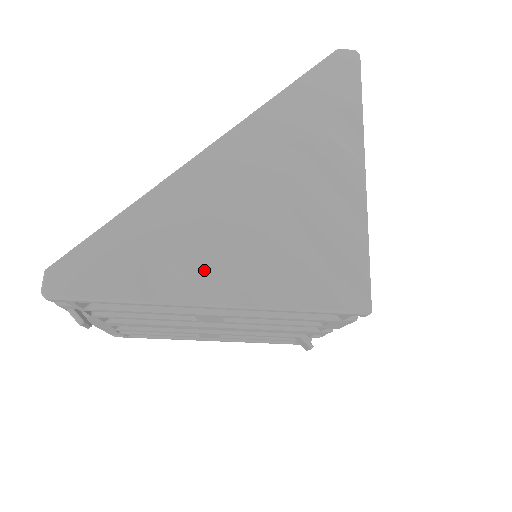
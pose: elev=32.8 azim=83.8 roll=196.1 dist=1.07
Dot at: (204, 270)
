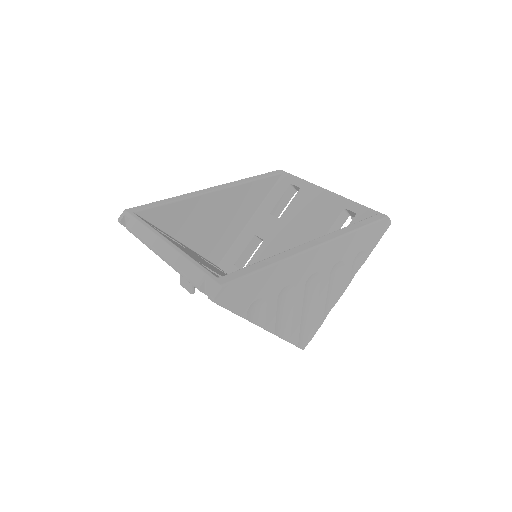
Dot at: (274, 312)
